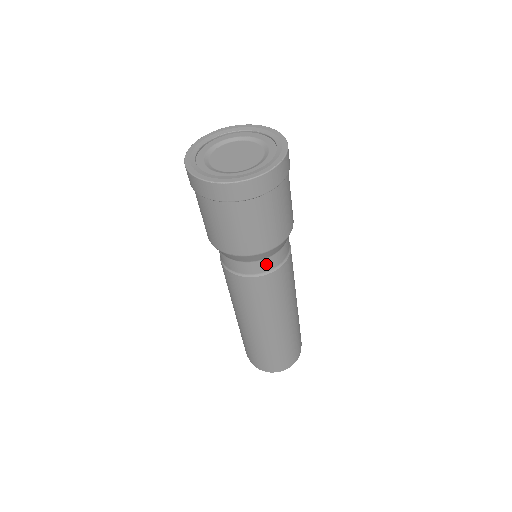
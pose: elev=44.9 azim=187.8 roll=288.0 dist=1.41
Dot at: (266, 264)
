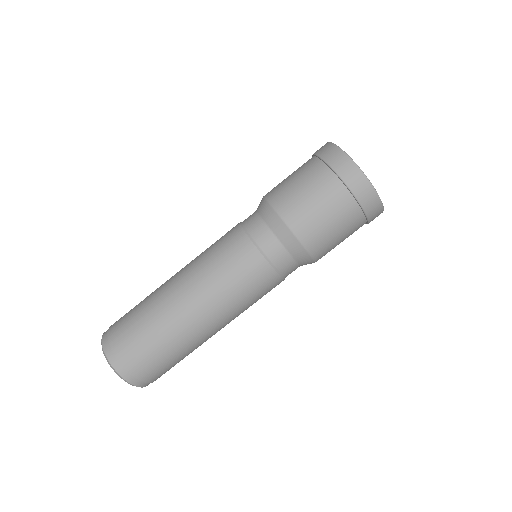
Dot at: (292, 270)
